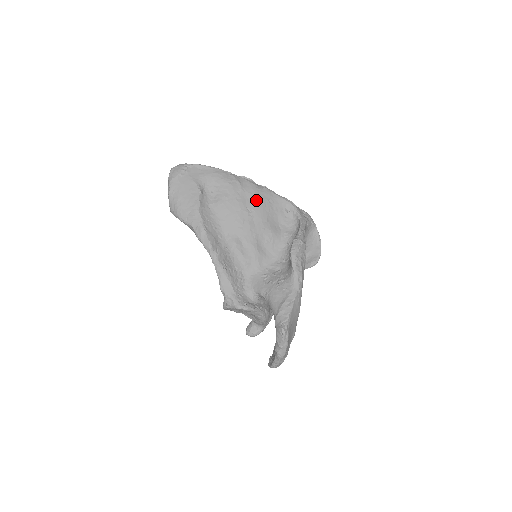
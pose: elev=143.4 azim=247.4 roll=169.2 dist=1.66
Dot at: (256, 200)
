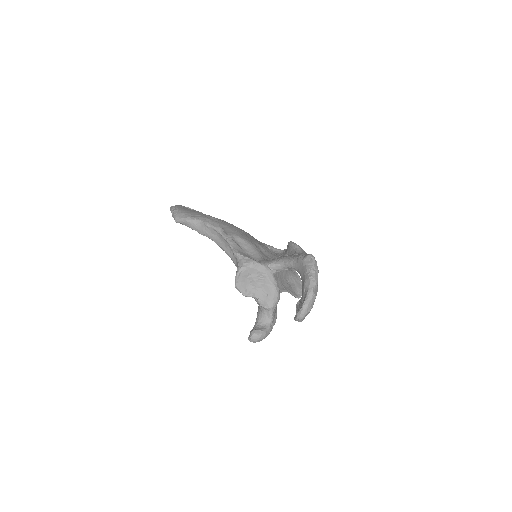
Dot at: (246, 232)
